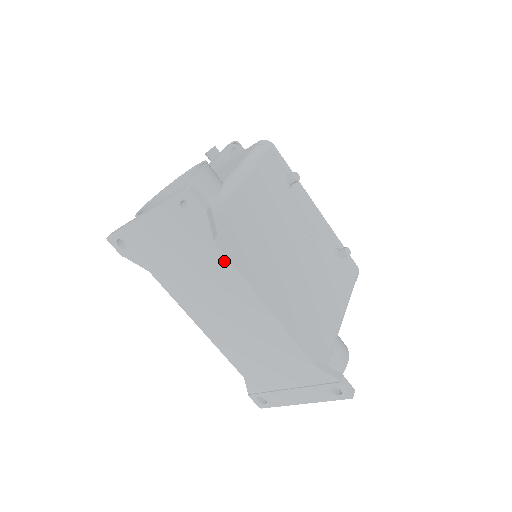
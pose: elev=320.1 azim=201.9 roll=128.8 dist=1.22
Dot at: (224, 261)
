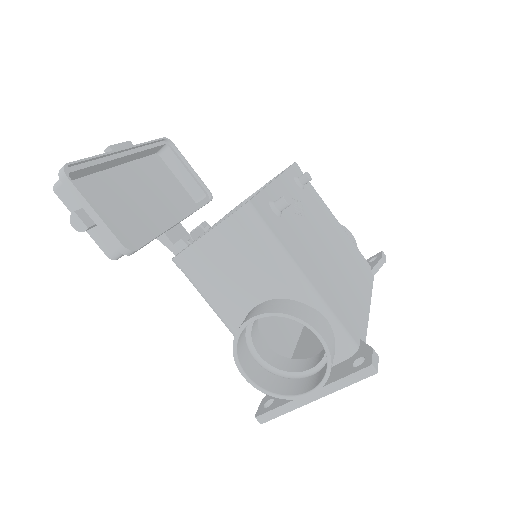
Dot at: occluded
